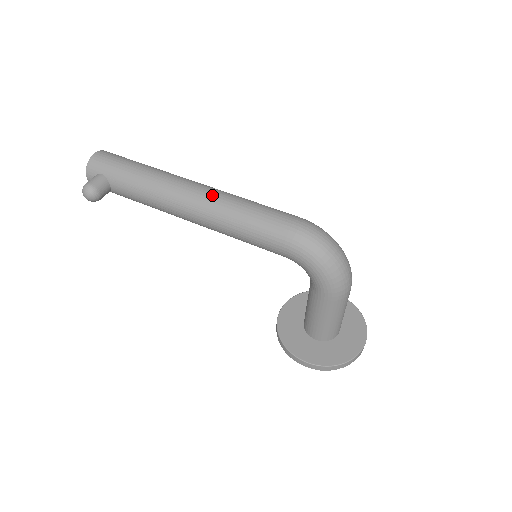
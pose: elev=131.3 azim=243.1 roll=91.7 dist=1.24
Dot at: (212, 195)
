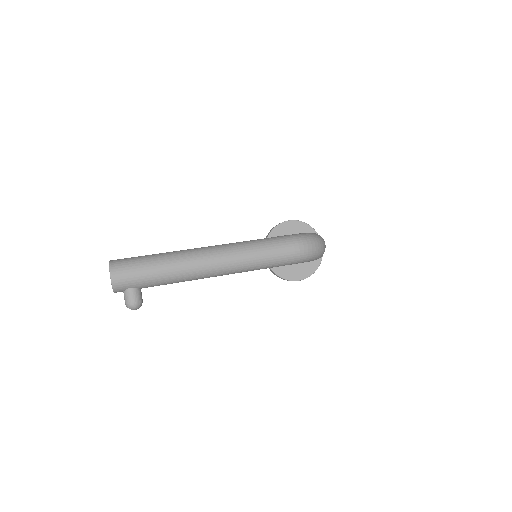
Dot at: (231, 260)
